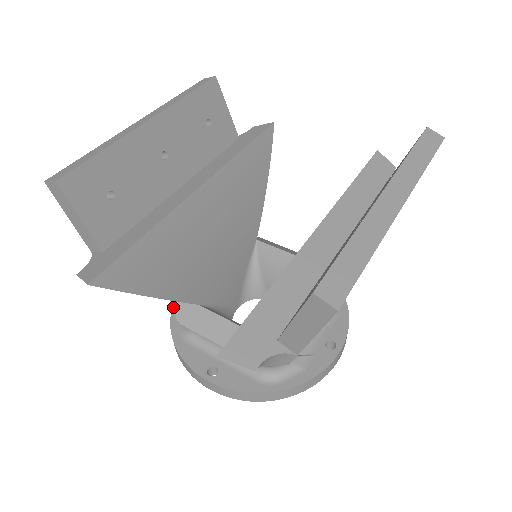
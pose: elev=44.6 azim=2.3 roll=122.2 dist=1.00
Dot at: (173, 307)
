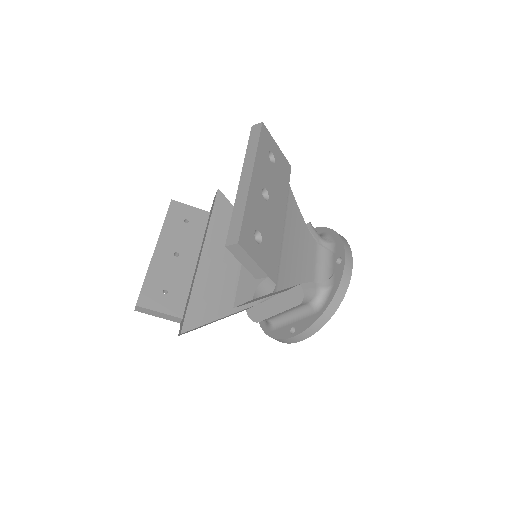
Dot at: occluded
